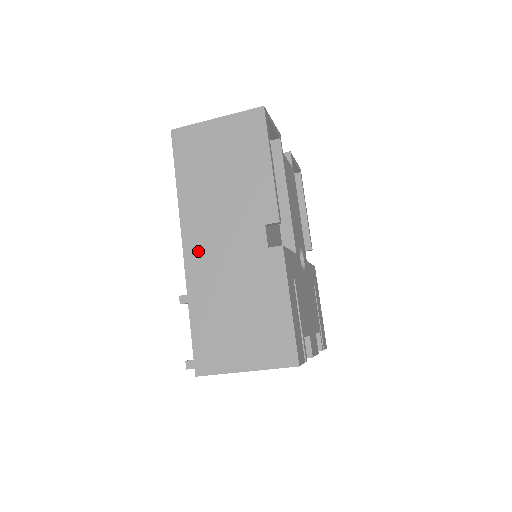
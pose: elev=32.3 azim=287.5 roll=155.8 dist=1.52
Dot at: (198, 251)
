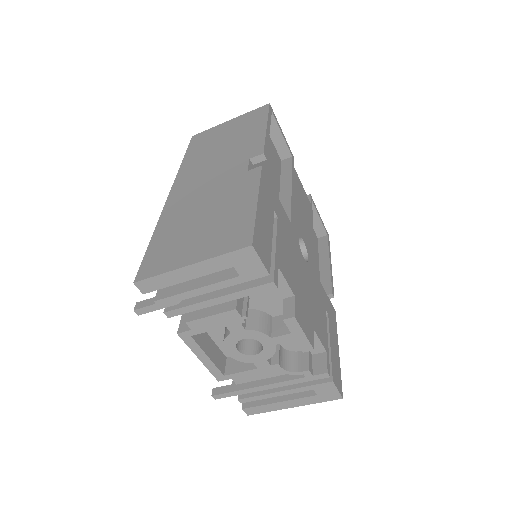
Dot at: (182, 191)
